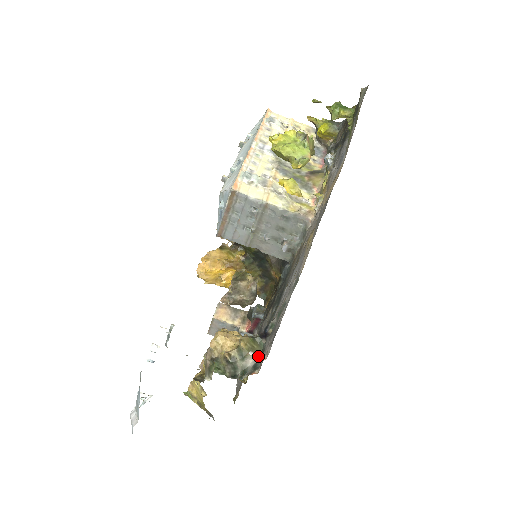
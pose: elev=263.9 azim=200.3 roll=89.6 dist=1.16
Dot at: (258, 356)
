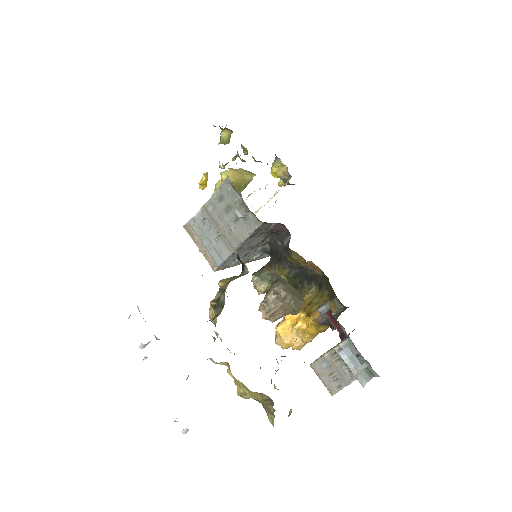
Dot at: (237, 277)
